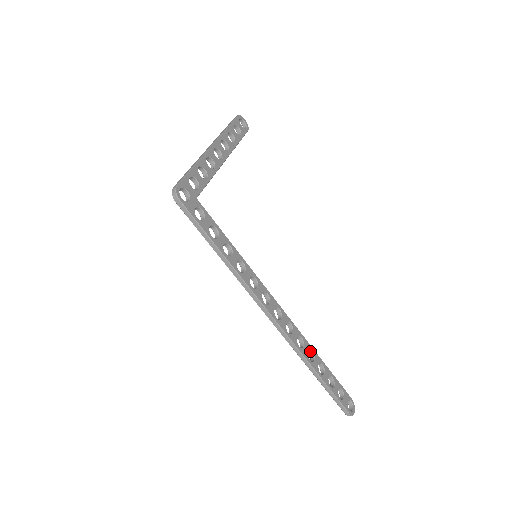
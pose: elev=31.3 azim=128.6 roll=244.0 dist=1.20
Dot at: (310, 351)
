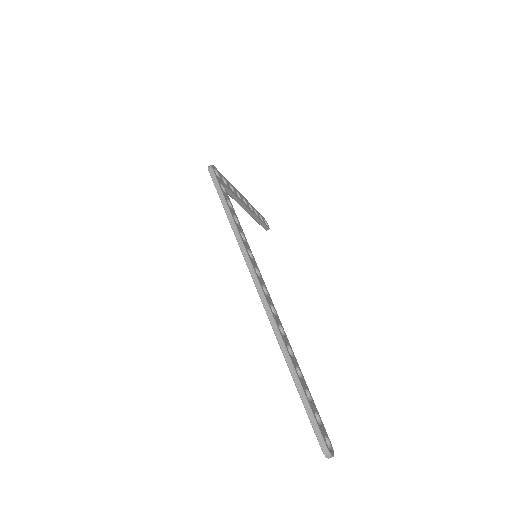
Dot at: (290, 351)
